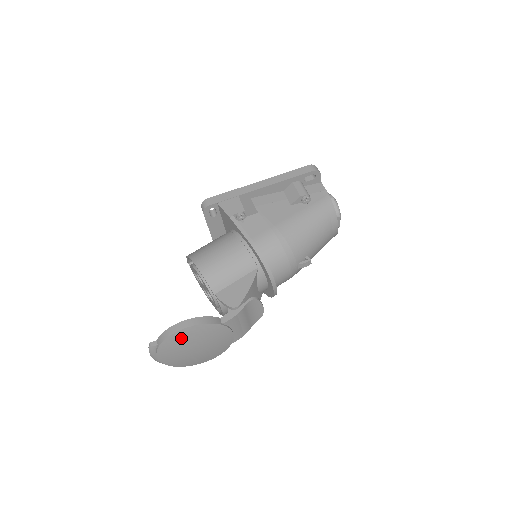
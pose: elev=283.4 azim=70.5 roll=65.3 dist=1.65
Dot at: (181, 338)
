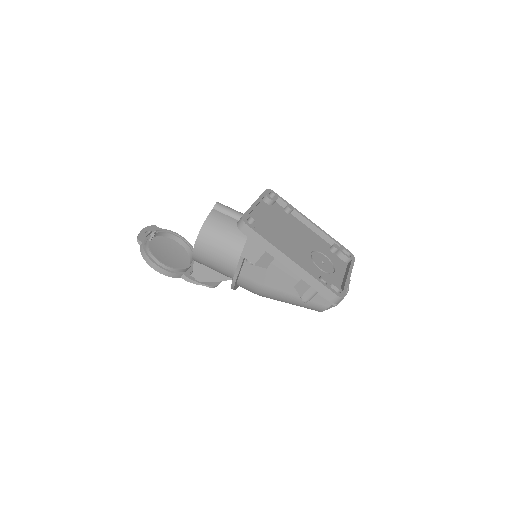
Dot at: occluded
